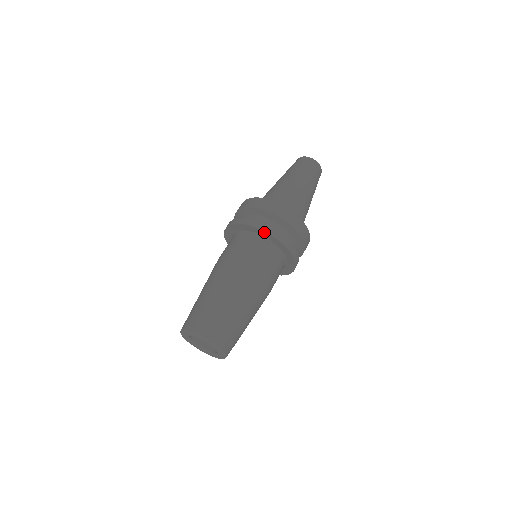
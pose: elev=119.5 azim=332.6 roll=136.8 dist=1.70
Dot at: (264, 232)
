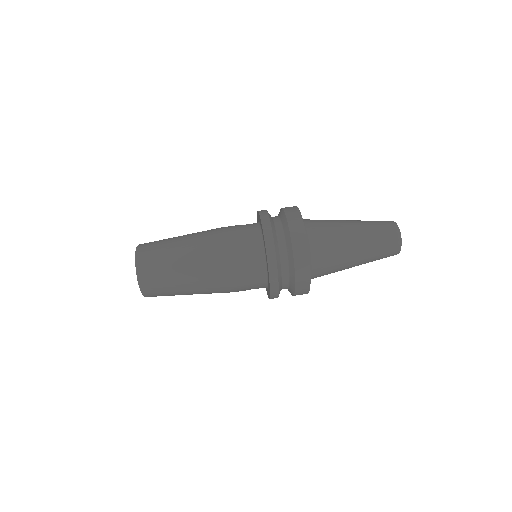
Dot at: occluded
